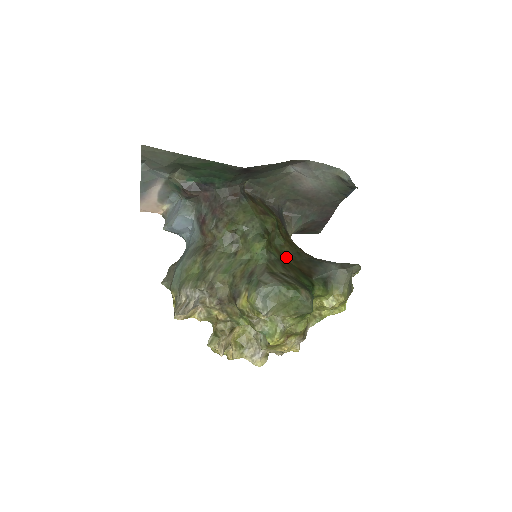
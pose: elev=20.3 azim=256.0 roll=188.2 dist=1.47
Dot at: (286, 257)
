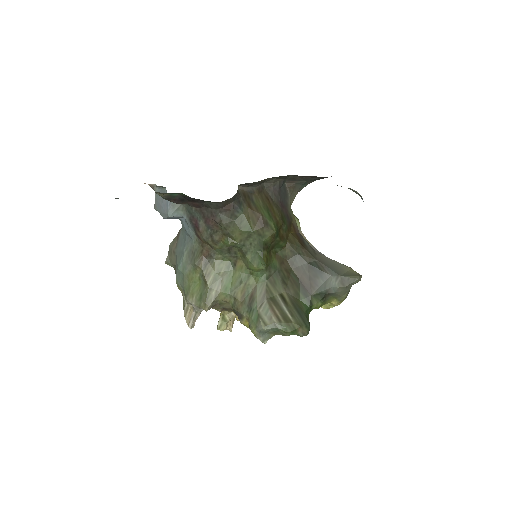
Dot at: (287, 262)
